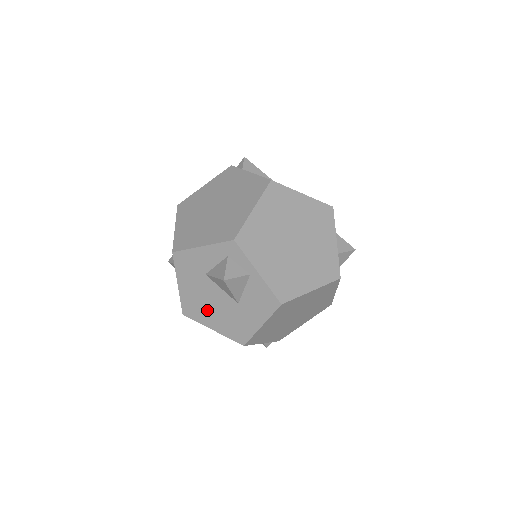
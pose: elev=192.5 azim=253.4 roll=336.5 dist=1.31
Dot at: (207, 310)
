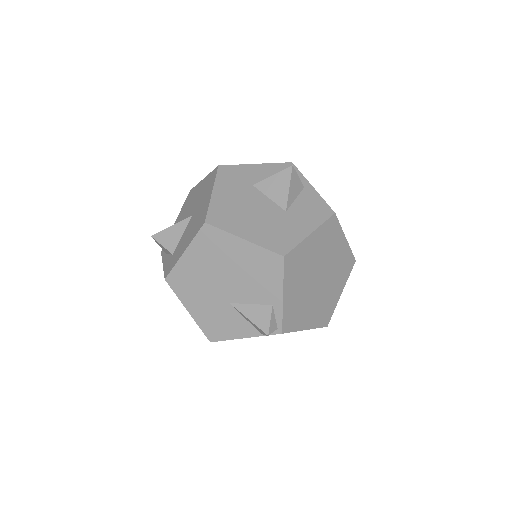
Dot at: (243, 218)
